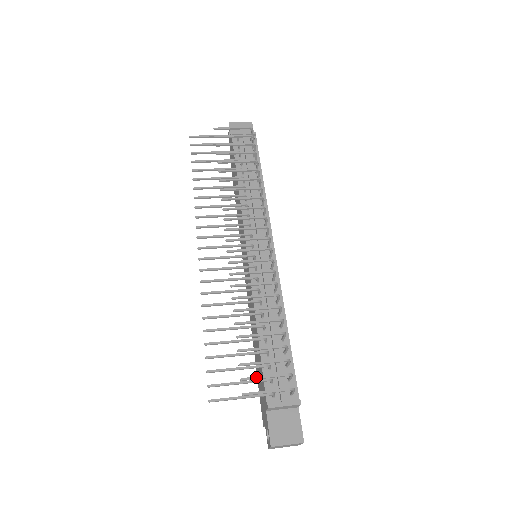
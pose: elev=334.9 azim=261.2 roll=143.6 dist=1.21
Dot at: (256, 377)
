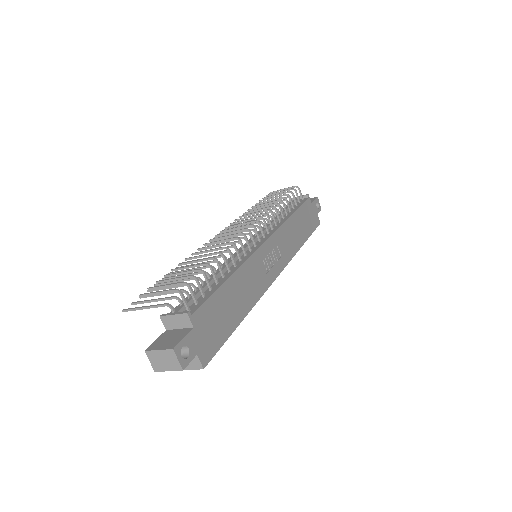
Dot at: (159, 286)
